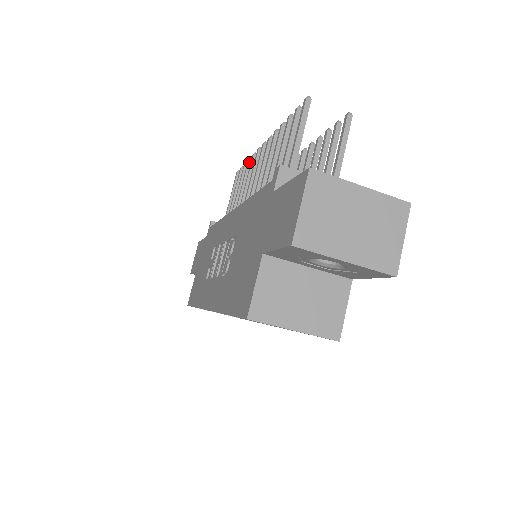
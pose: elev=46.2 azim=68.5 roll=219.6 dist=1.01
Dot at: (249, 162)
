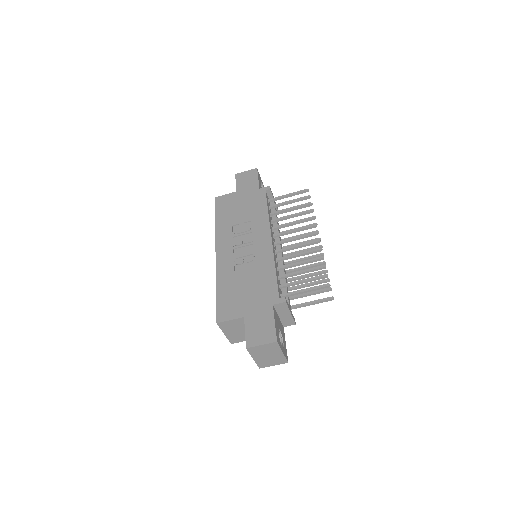
Dot at: (310, 212)
